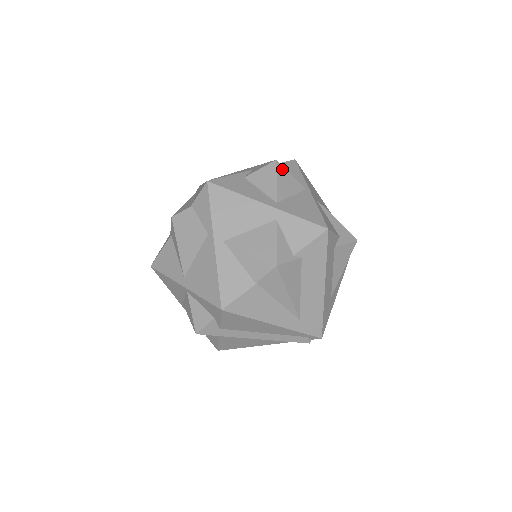
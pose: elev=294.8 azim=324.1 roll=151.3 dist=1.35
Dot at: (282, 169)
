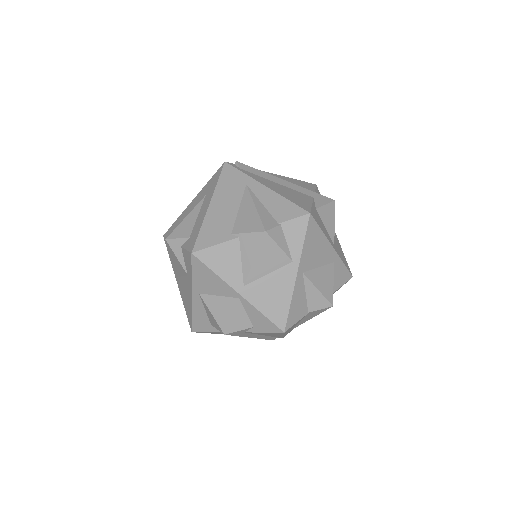
Dot at: occluded
